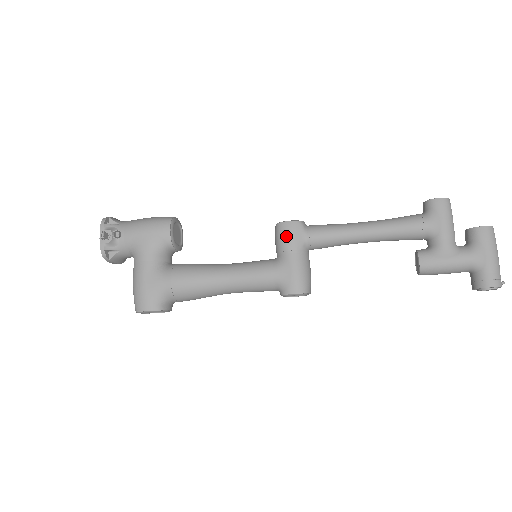
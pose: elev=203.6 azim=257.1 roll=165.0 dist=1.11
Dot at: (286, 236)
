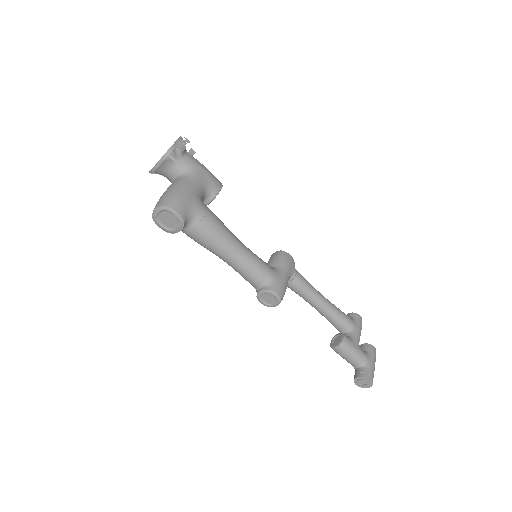
Dot at: (287, 260)
